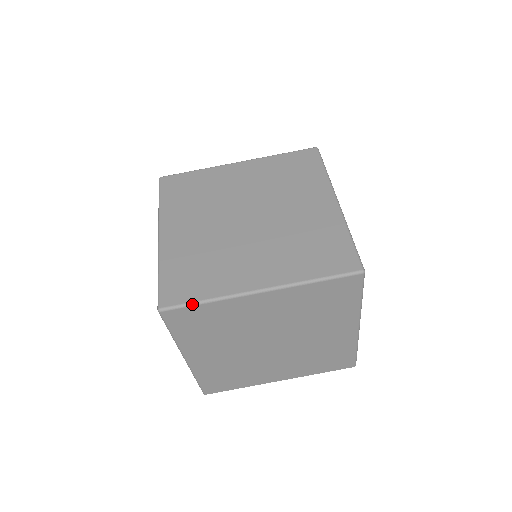
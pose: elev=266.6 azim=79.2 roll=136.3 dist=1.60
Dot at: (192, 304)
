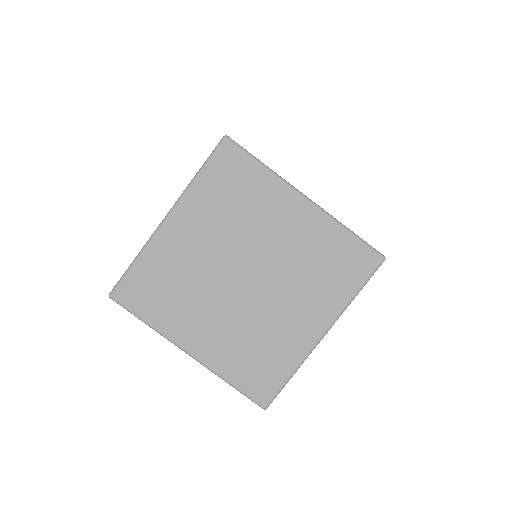
Dot at: (135, 316)
